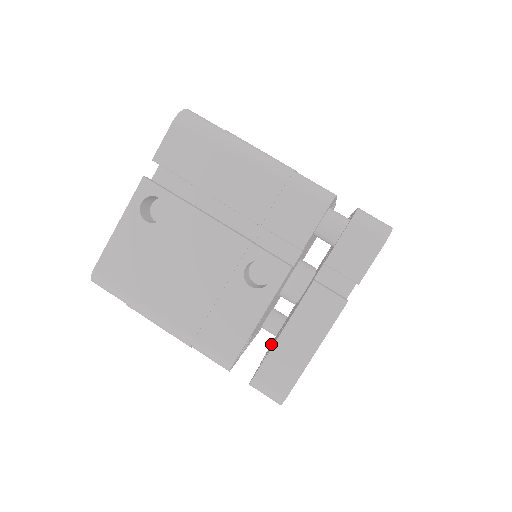
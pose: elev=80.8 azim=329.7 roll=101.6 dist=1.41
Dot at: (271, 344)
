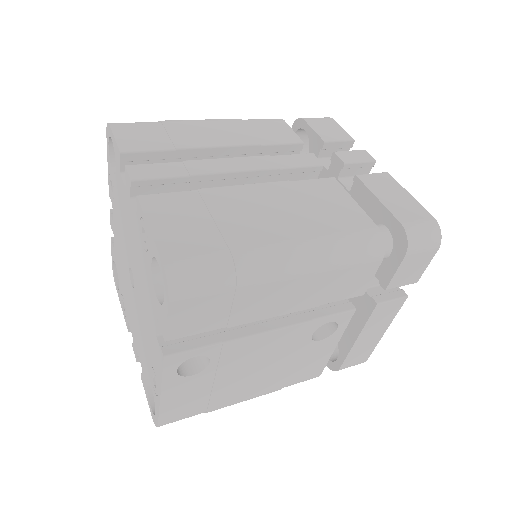
Dot at: occluded
